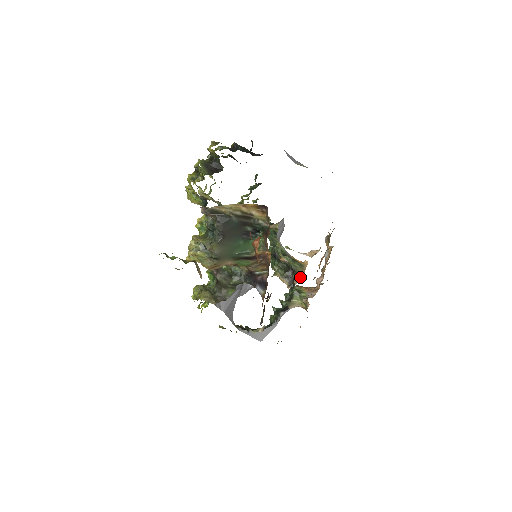
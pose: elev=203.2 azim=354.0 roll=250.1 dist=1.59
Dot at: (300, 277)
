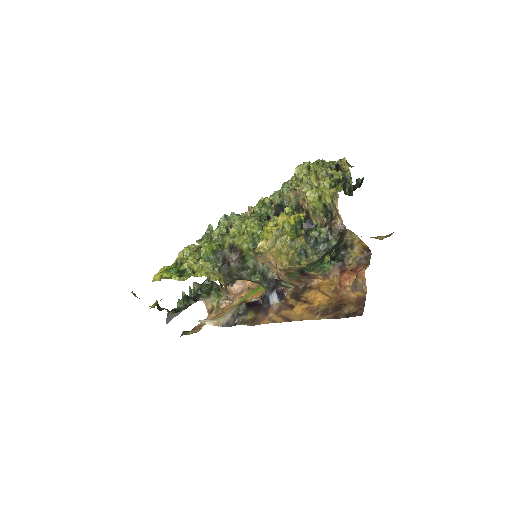
Dot at: occluded
